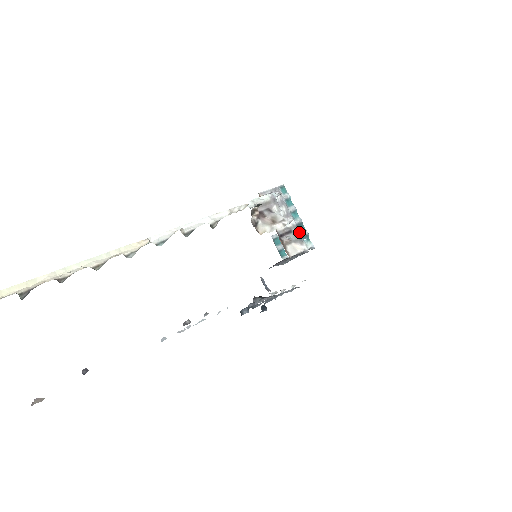
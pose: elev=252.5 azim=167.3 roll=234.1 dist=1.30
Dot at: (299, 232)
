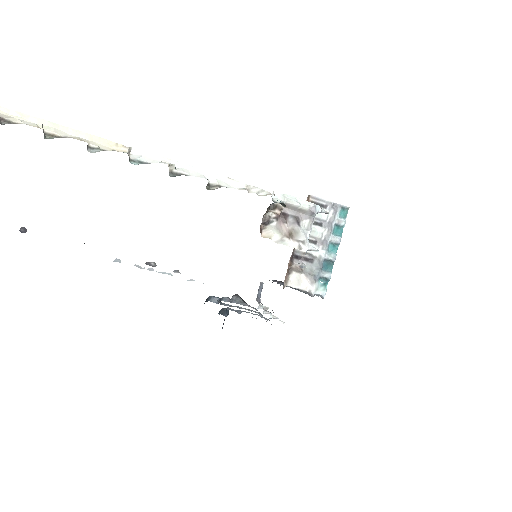
Dot at: (320, 269)
